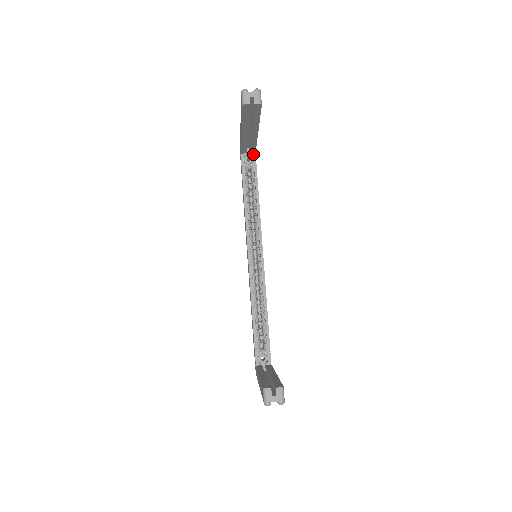
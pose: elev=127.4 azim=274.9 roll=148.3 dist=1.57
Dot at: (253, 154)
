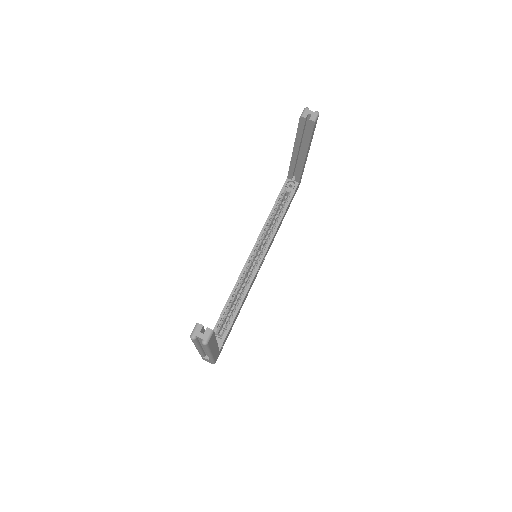
Dot at: (297, 183)
